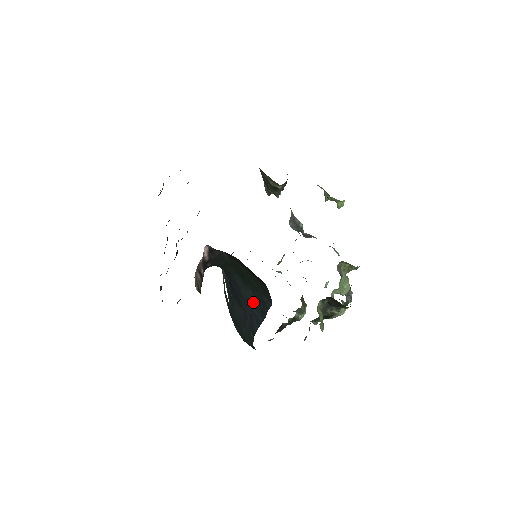
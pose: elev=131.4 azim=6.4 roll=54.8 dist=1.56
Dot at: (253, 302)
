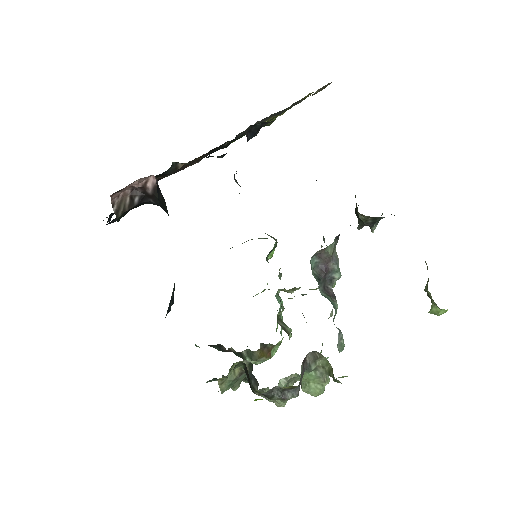
Dot at: occluded
